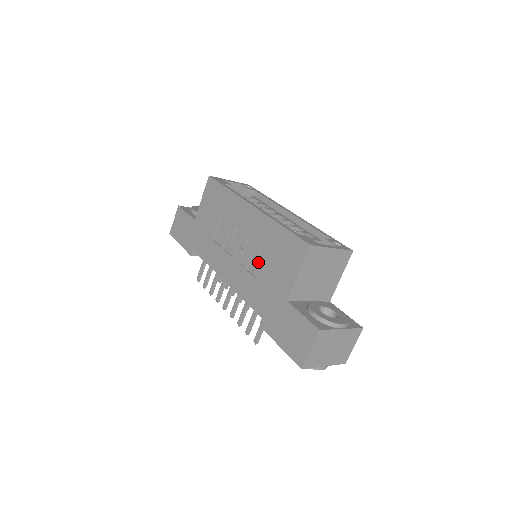
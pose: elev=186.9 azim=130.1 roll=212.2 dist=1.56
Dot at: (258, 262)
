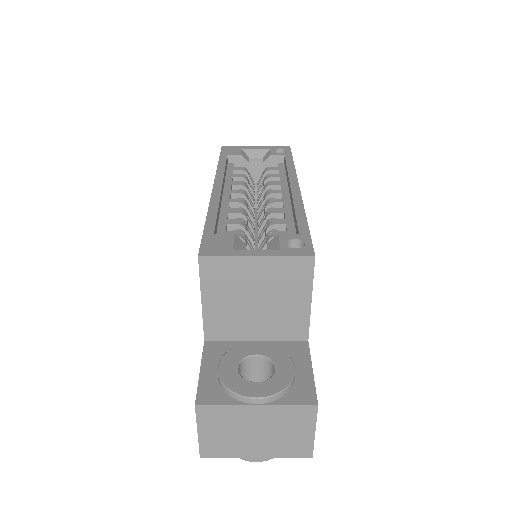
Dot at: occluded
